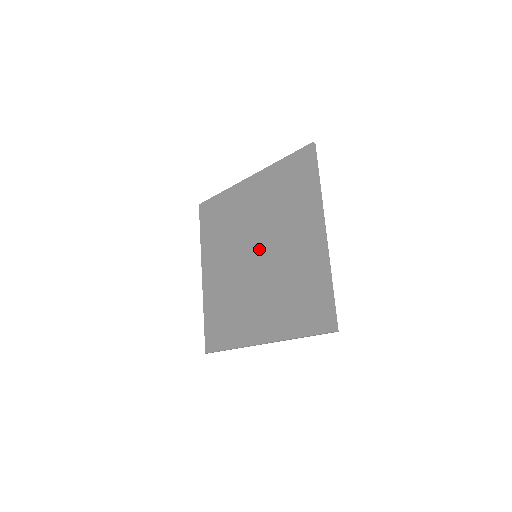
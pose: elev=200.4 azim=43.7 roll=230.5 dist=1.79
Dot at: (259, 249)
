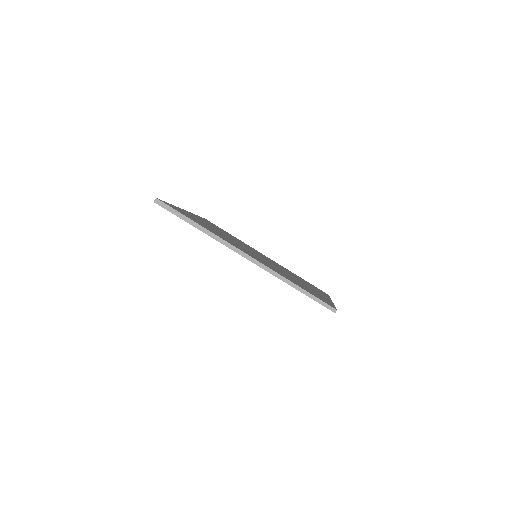
Dot at: occluded
